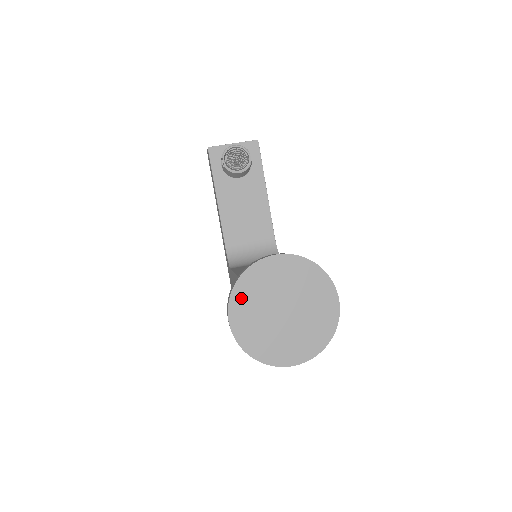
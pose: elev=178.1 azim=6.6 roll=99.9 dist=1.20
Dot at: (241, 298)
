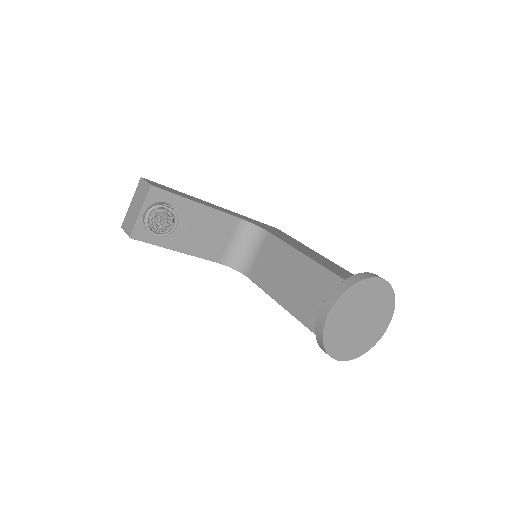
Dot at: (334, 348)
